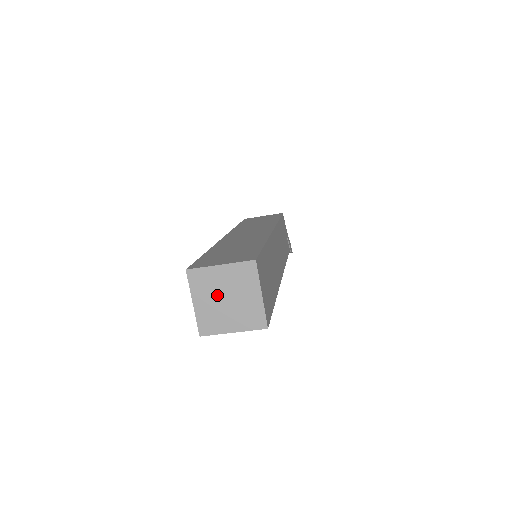
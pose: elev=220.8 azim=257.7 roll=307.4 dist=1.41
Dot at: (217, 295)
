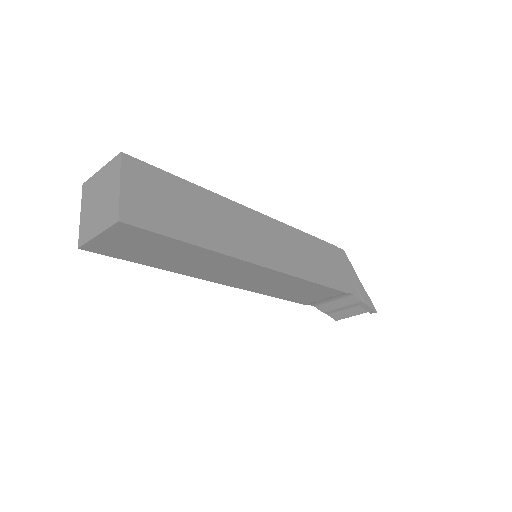
Dot at: (94, 200)
